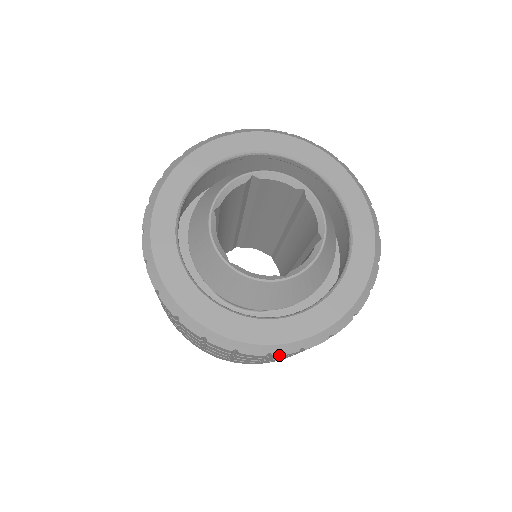
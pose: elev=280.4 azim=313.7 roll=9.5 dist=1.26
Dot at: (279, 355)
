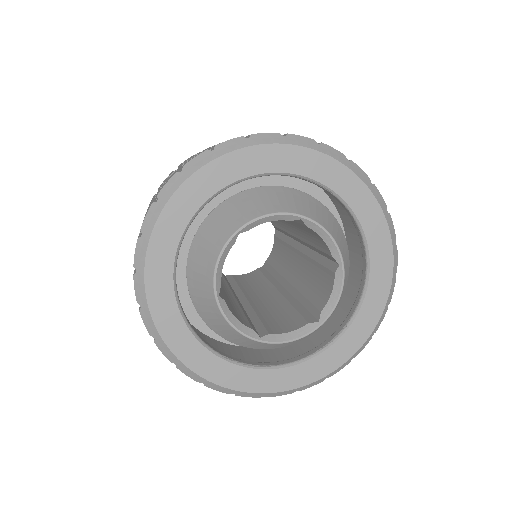
Dot at: occluded
